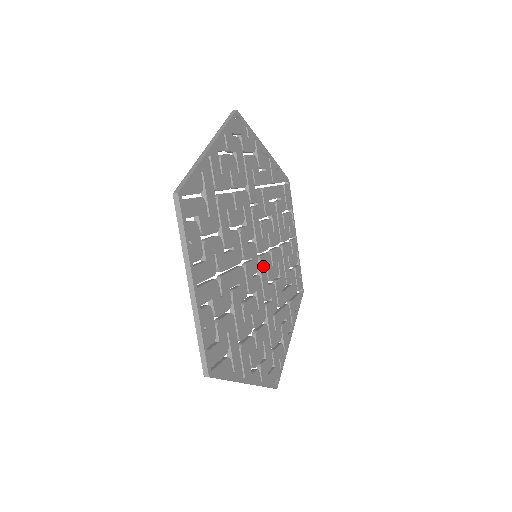
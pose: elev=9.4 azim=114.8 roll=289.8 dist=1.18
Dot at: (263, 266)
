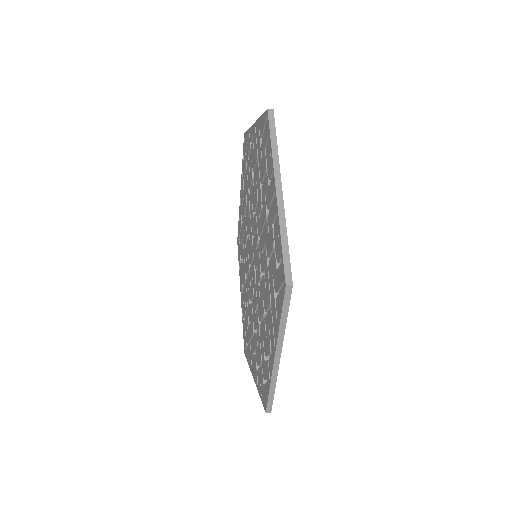
Dot at: occluded
